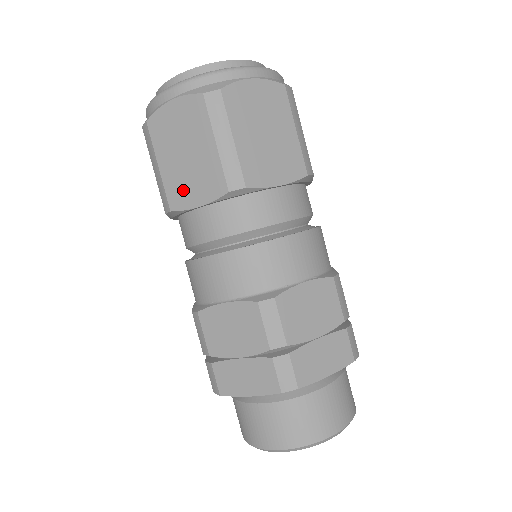
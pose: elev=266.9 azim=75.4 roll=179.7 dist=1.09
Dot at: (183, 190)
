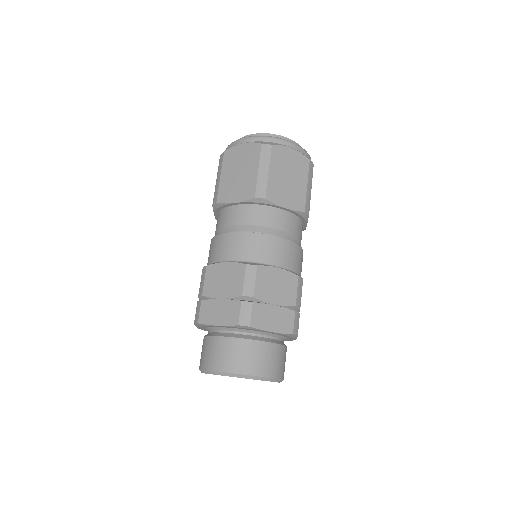
Dot at: (229, 192)
